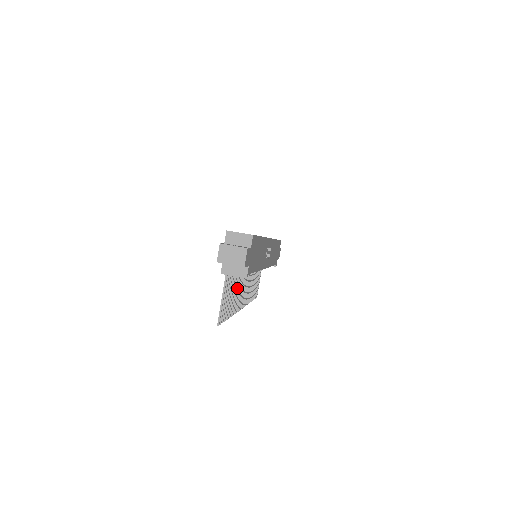
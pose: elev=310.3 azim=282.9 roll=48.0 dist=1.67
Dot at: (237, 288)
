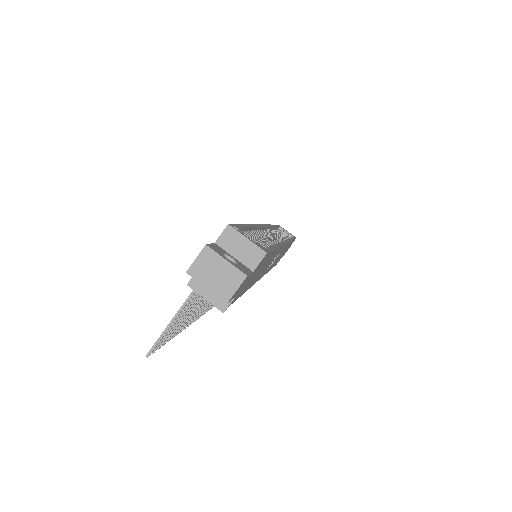
Dot at: occluded
